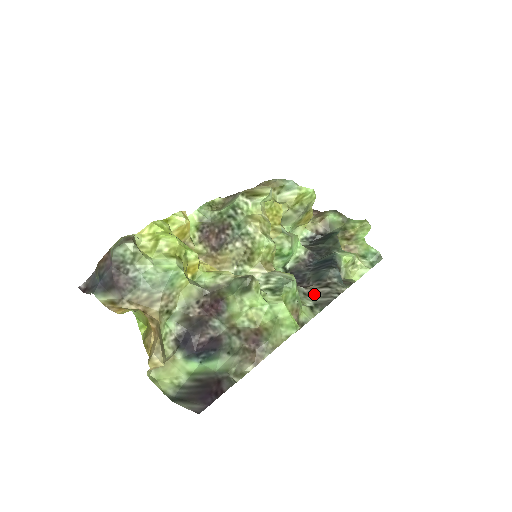
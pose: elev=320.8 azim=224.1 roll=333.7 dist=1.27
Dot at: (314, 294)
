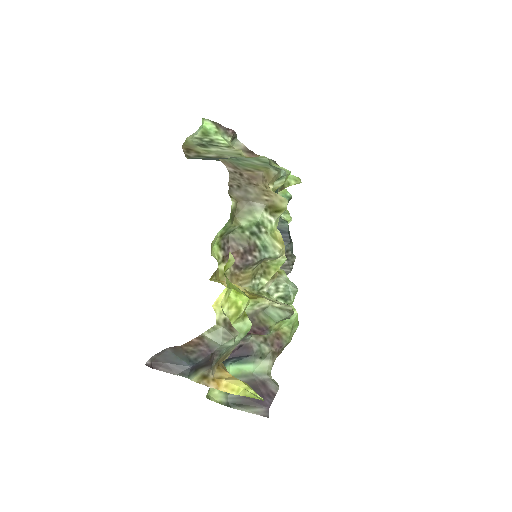
Dot at: occluded
